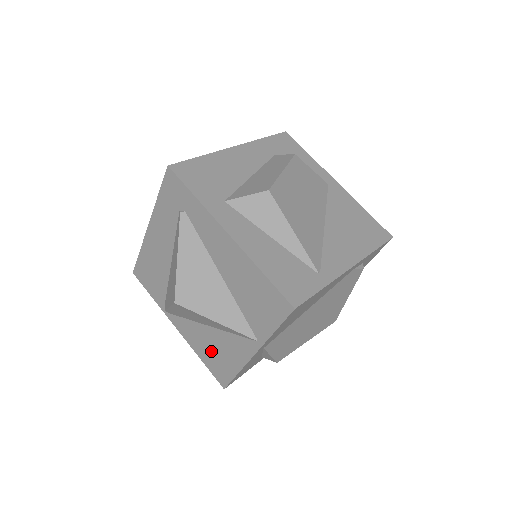
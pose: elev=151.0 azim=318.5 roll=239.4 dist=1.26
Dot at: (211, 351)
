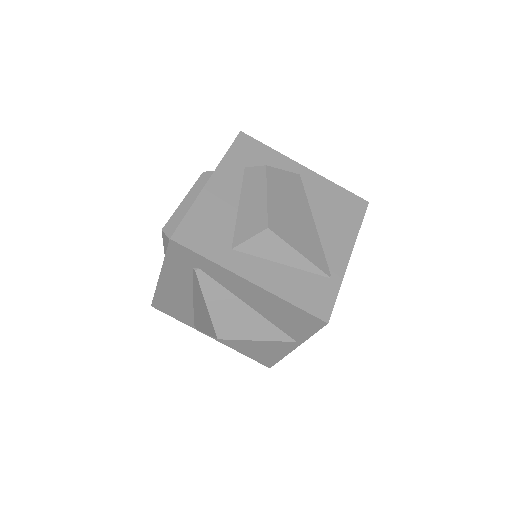
Dot at: (251, 349)
